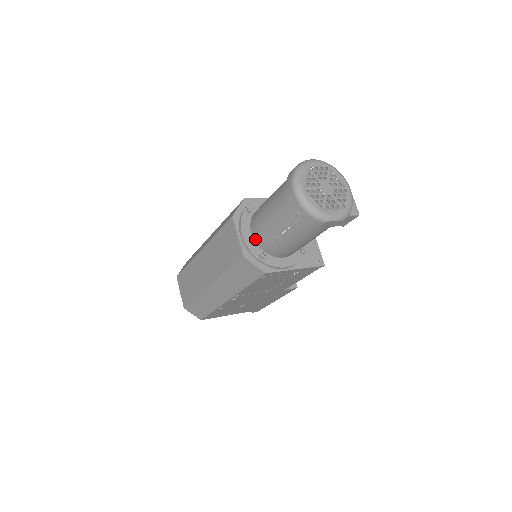
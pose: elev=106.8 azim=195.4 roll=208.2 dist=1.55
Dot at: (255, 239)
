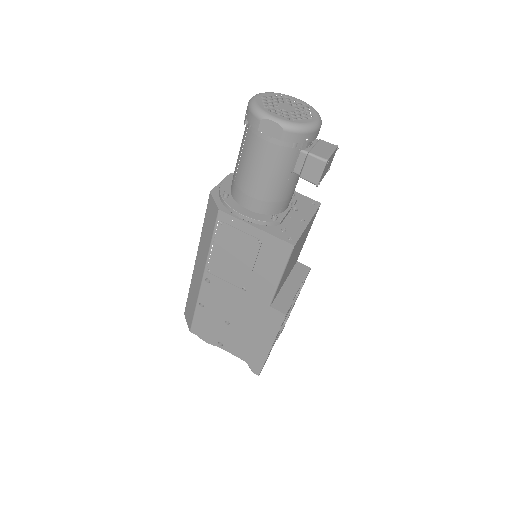
Dot at: (231, 185)
